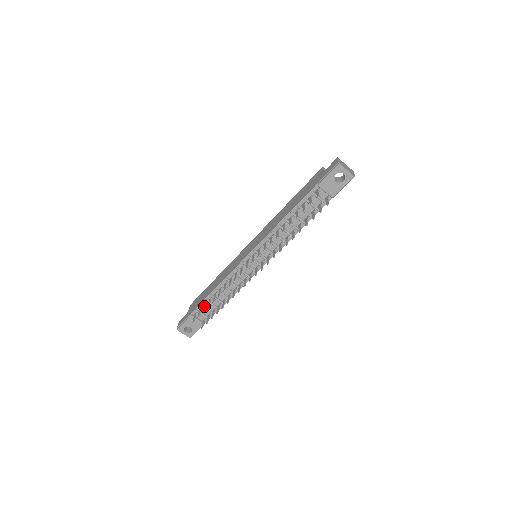
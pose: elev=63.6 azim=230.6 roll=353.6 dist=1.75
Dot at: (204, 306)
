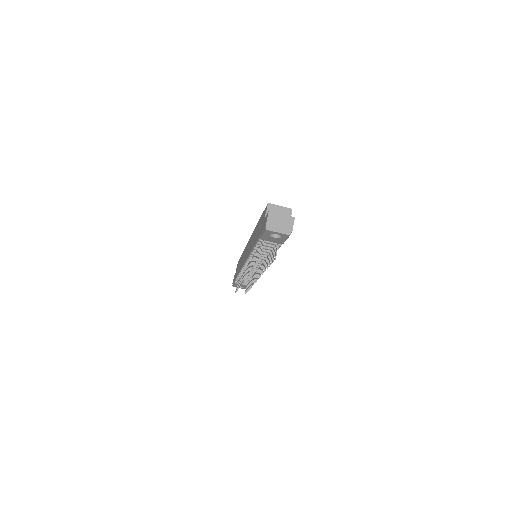
Dot at: (238, 282)
